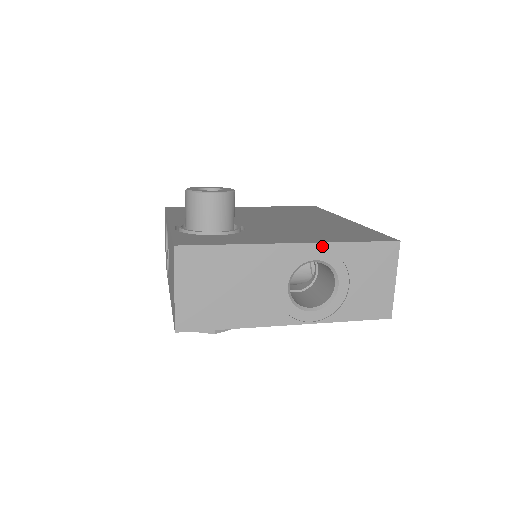
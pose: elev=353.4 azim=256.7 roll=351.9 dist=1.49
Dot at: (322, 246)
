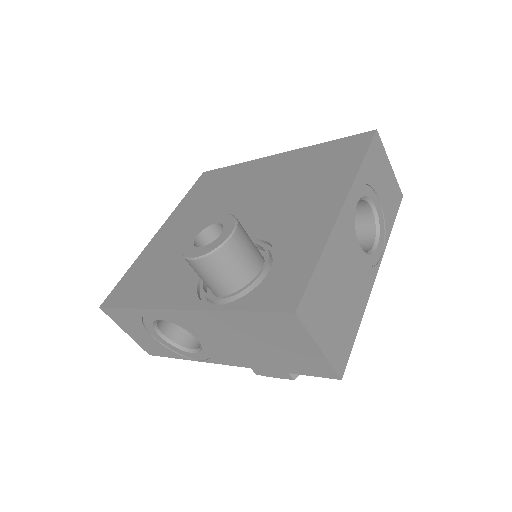
Dot at: (354, 187)
